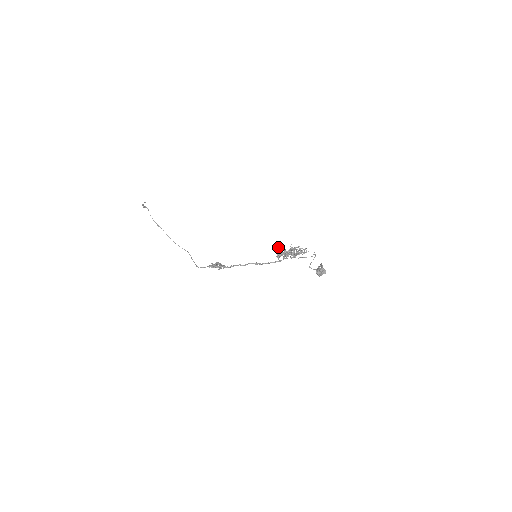
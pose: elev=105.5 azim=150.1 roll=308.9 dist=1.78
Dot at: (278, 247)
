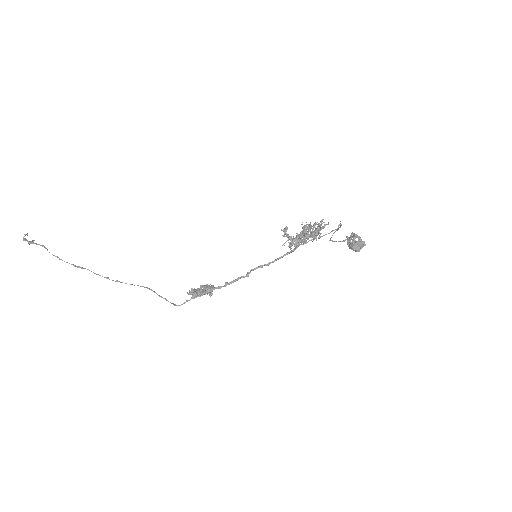
Dot at: (285, 233)
